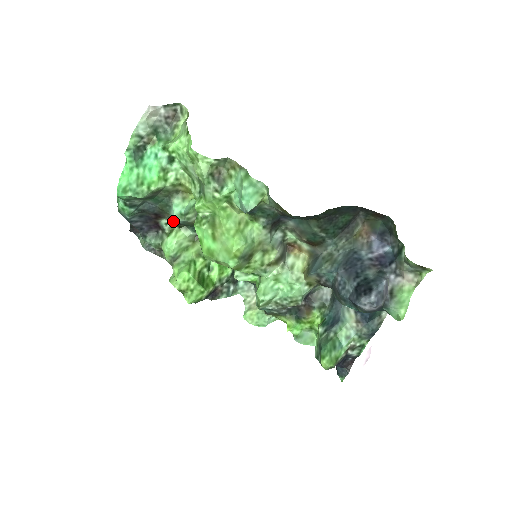
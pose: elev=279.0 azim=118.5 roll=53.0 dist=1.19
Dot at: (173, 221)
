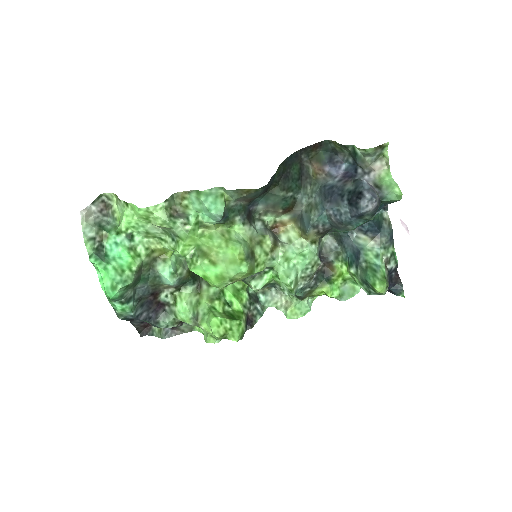
Dot at: (170, 289)
